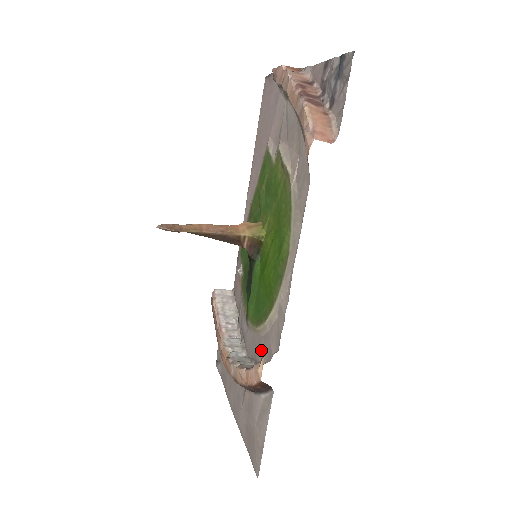
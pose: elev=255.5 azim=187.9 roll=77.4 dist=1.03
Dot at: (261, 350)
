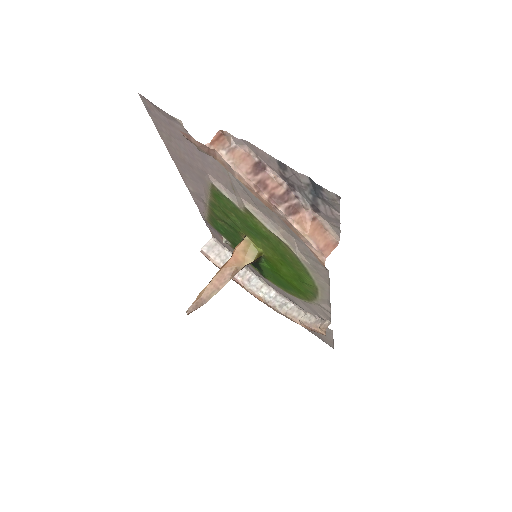
Dot at: (301, 305)
